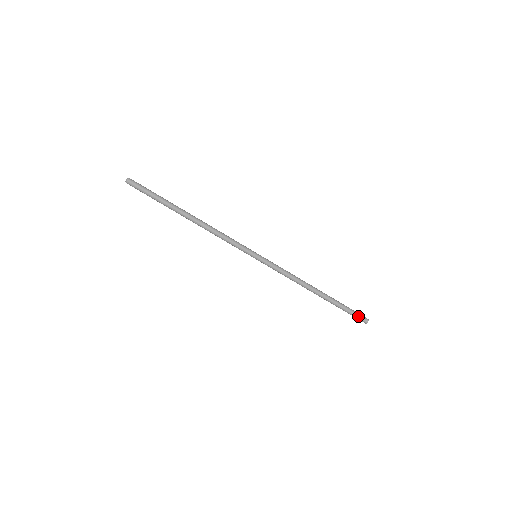
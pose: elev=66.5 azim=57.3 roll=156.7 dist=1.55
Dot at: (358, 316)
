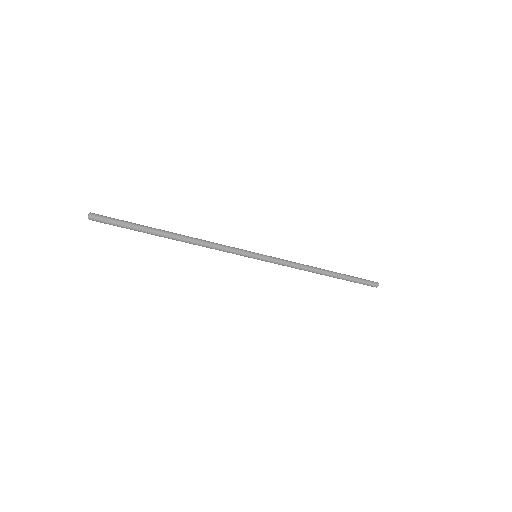
Dot at: occluded
